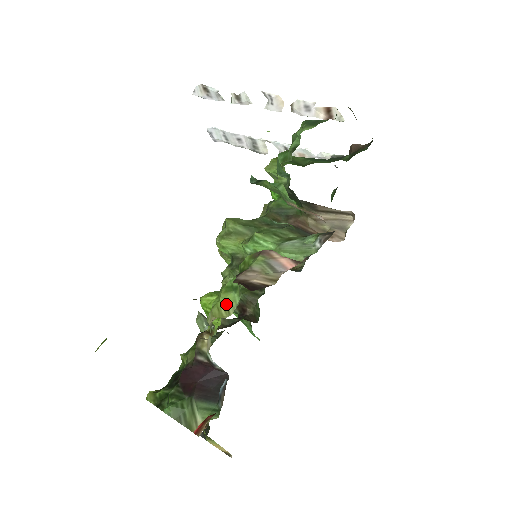
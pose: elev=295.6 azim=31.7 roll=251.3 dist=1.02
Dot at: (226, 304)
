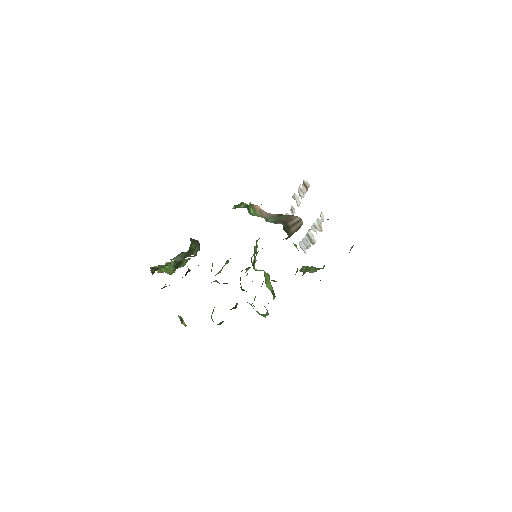
Dot at: occluded
